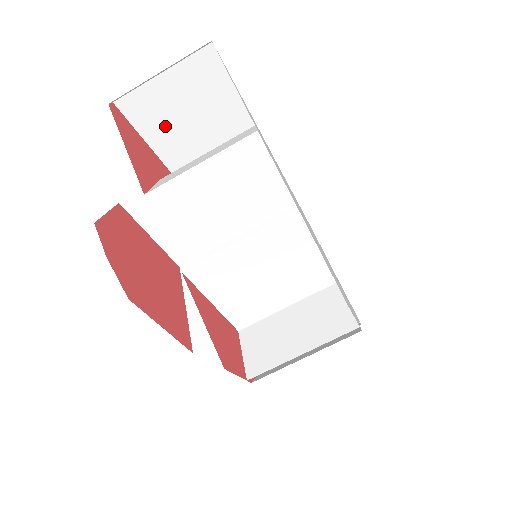
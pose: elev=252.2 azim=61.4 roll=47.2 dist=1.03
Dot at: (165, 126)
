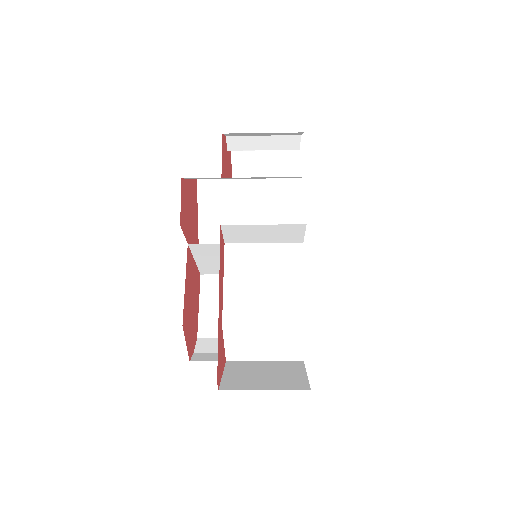
Dot at: occluded
